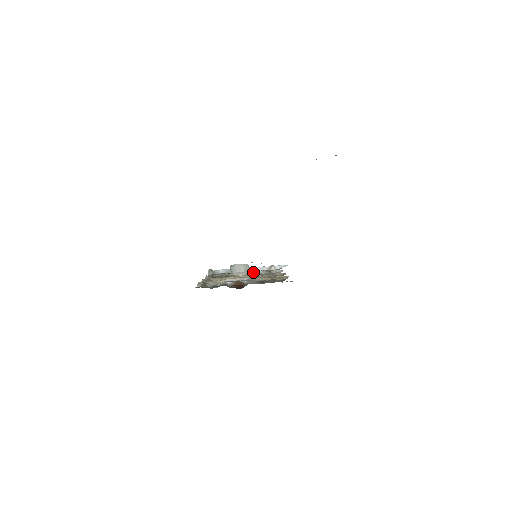
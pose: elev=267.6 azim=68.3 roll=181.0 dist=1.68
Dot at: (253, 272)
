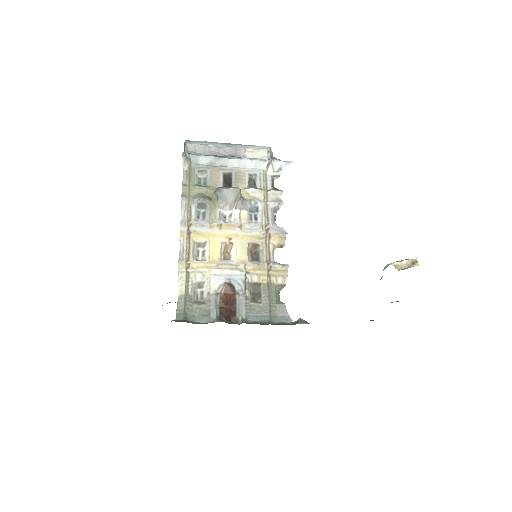
Dot at: (244, 190)
